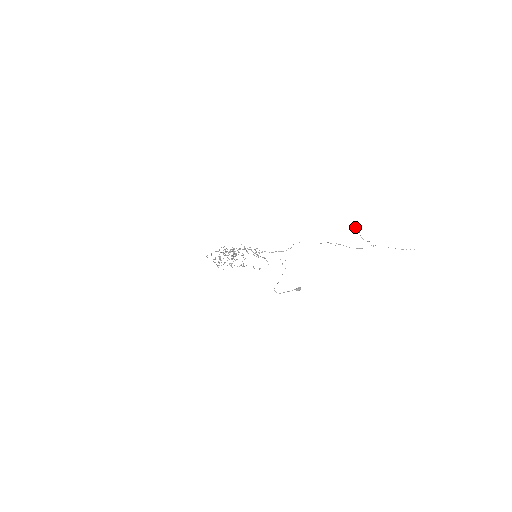
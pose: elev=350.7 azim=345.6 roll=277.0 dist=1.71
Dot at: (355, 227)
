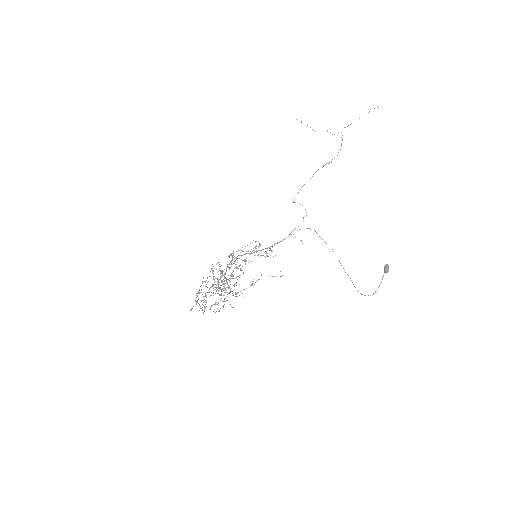
Dot at: (301, 122)
